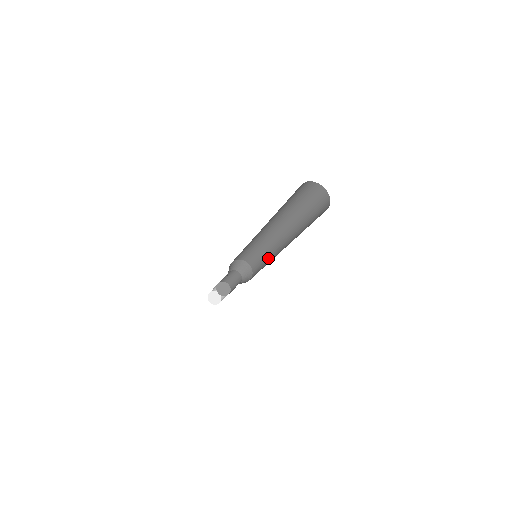
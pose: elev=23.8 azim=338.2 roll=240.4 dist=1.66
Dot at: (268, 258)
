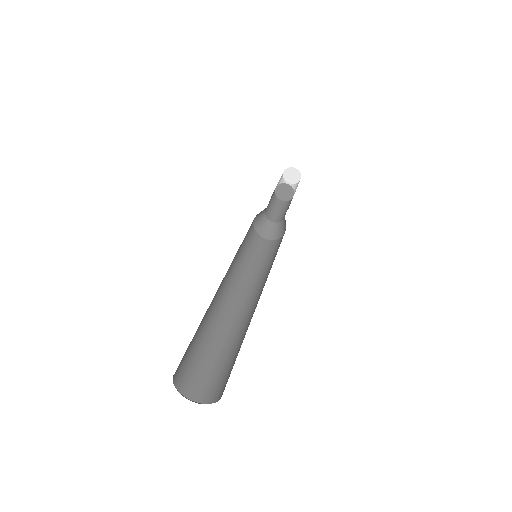
Dot at: (268, 268)
